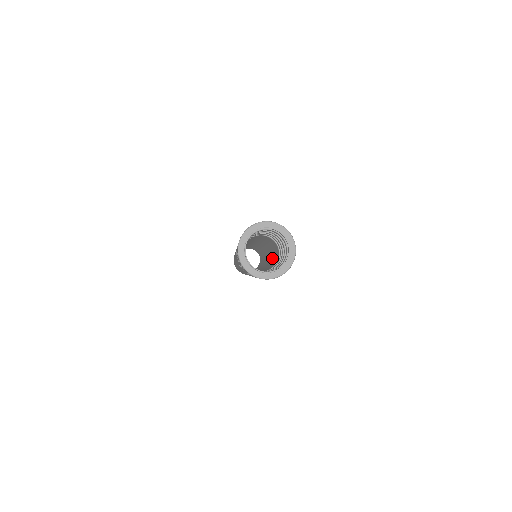
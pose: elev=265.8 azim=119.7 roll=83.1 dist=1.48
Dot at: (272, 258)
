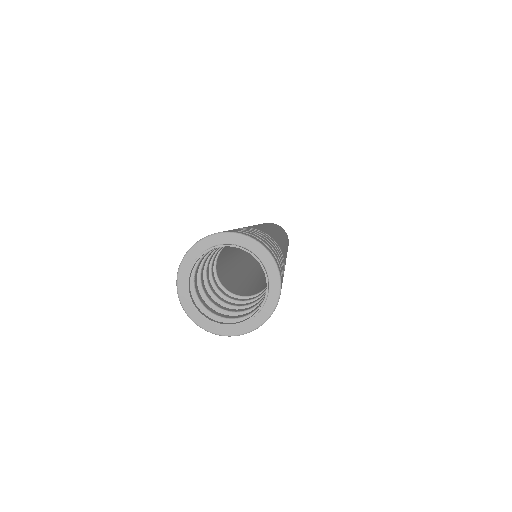
Dot at: occluded
